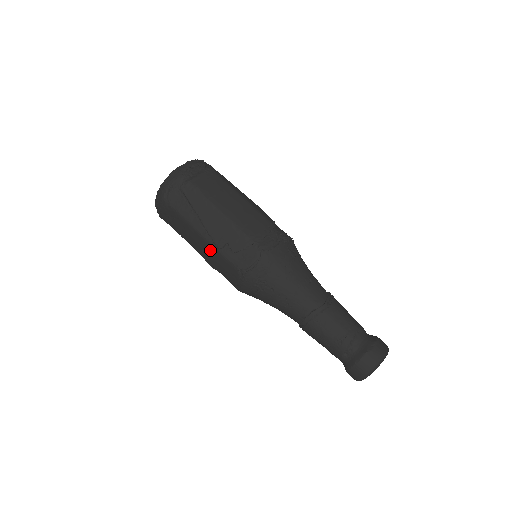
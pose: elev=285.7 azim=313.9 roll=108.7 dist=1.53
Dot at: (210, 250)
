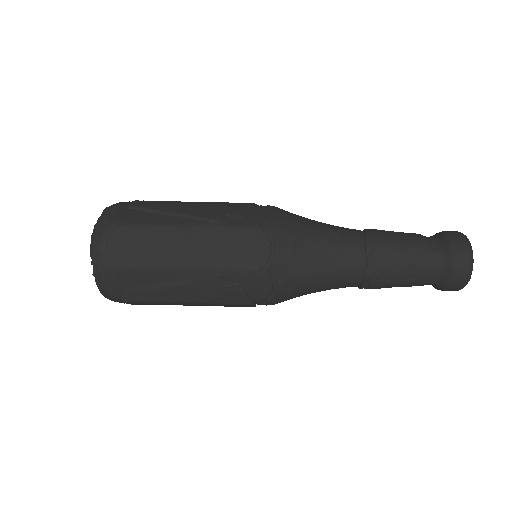
Dot at: (209, 236)
